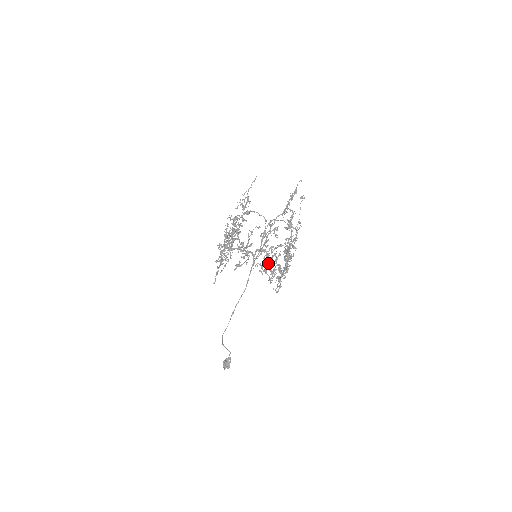
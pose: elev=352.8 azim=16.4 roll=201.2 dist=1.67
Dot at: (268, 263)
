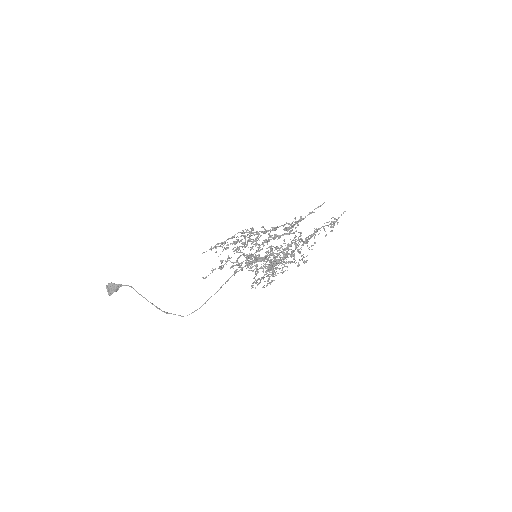
Dot at: (272, 275)
